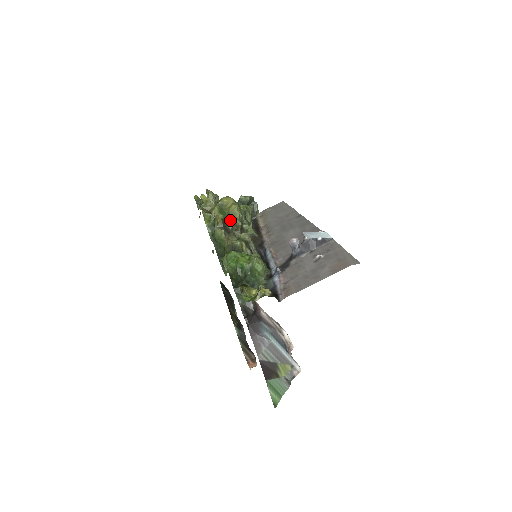
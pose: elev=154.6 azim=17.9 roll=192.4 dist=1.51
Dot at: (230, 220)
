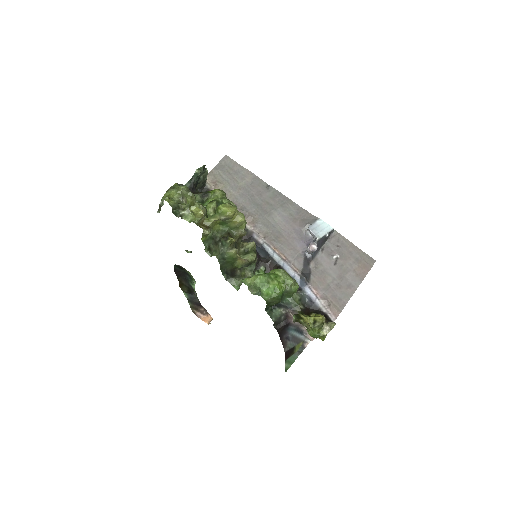
Dot at: (235, 232)
